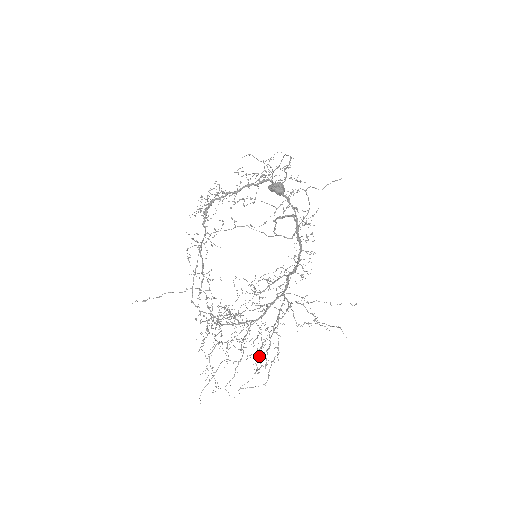
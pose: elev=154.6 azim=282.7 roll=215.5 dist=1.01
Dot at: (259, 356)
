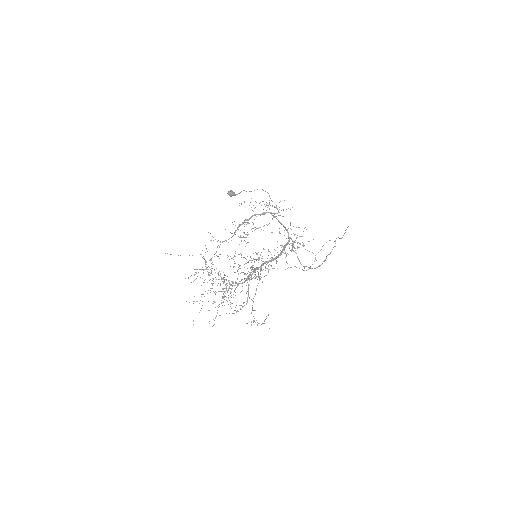
Dot at: occluded
